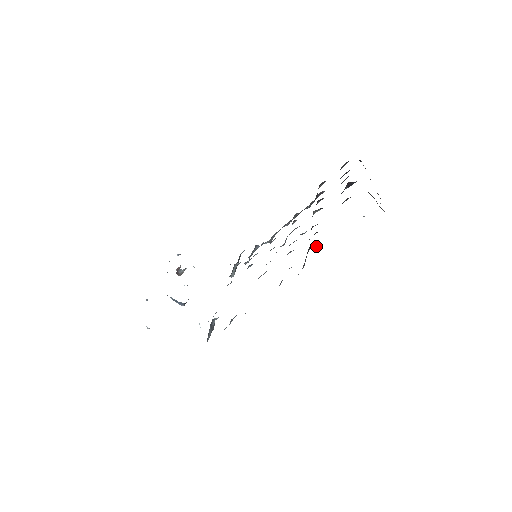
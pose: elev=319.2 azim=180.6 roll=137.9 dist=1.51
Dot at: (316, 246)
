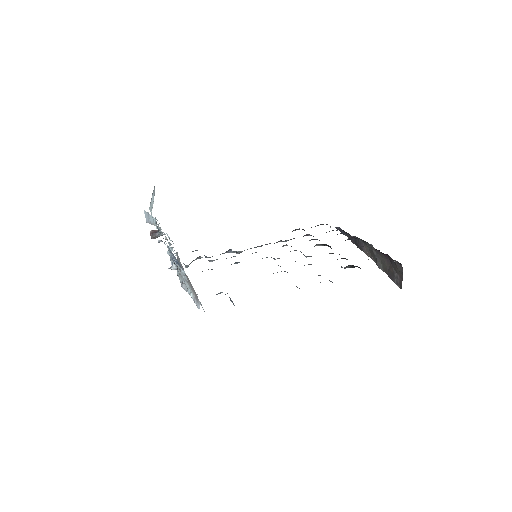
Dot at: (355, 266)
